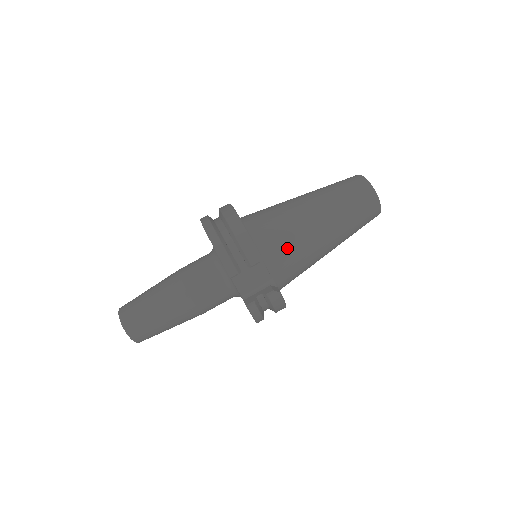
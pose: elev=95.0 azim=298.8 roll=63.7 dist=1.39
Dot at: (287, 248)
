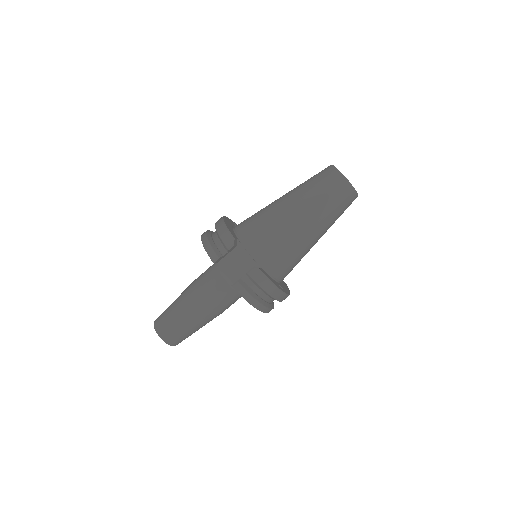
Dot at: (264, 234)
